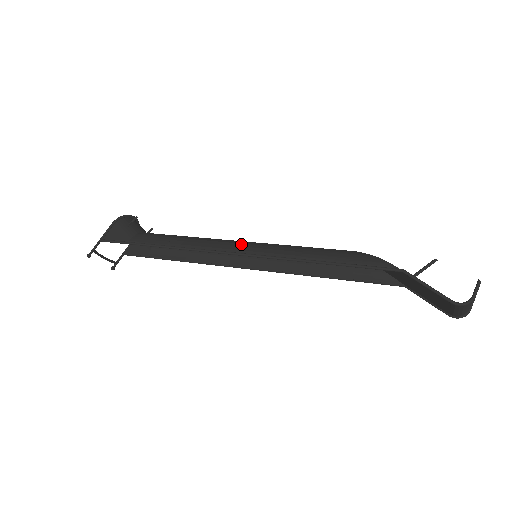
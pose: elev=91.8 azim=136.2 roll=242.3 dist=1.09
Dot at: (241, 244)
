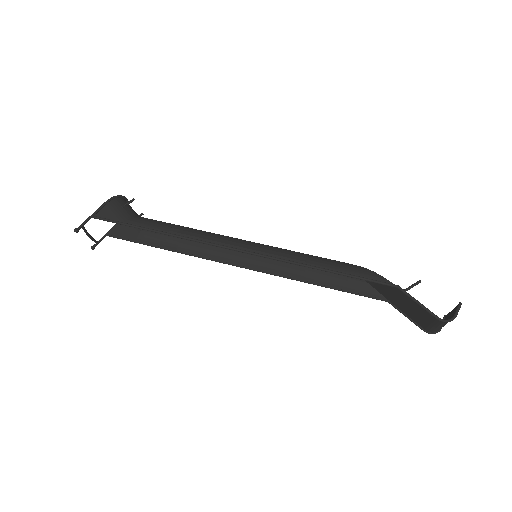
Dot at: (246, 242)
